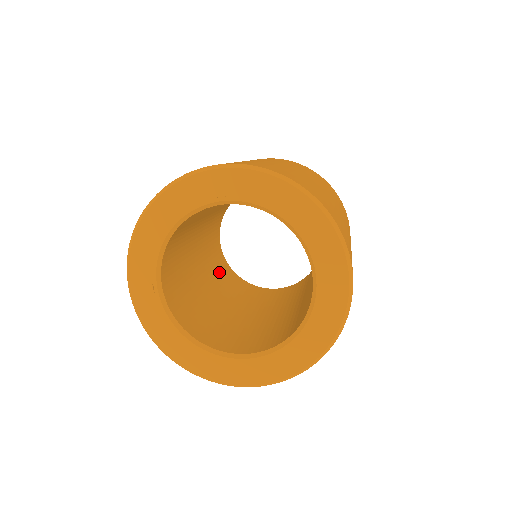
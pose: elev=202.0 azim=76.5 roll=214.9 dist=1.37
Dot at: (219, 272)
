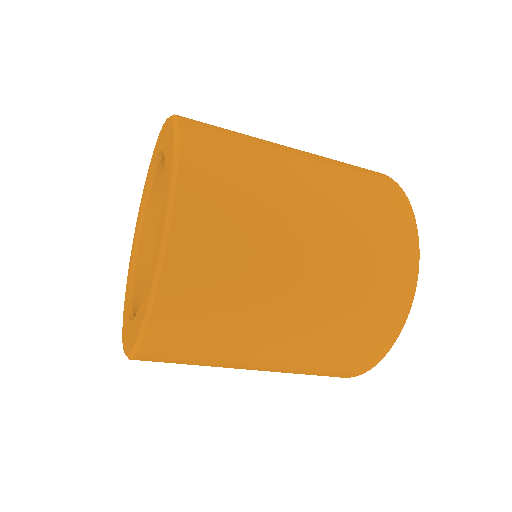
Dot at: occluded
